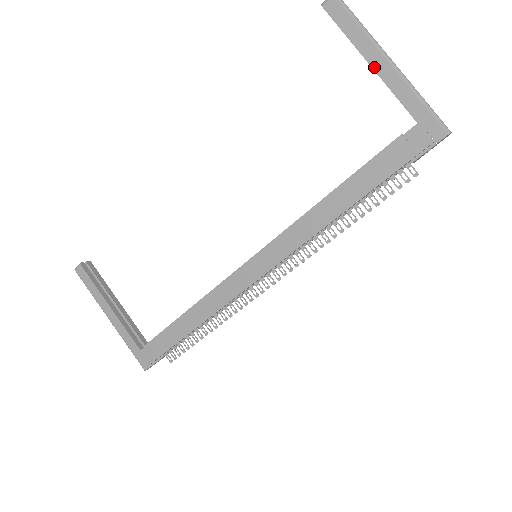
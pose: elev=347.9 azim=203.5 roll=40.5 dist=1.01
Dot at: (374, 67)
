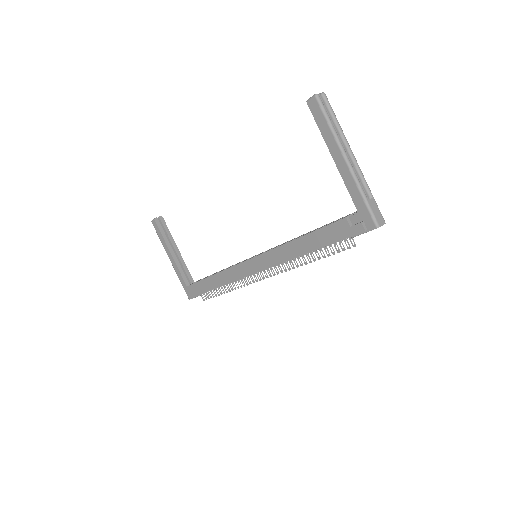
Dot at: (335, 161)
